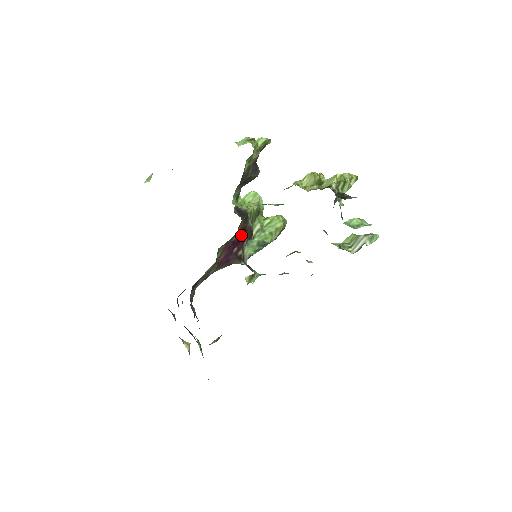
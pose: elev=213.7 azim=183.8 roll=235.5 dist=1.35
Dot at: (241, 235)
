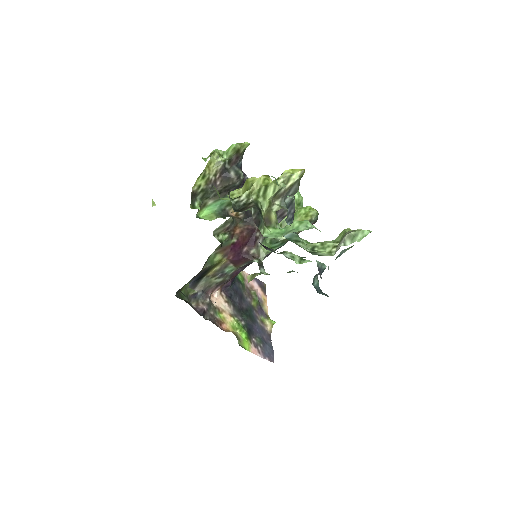
Dot at: (248, 236)
